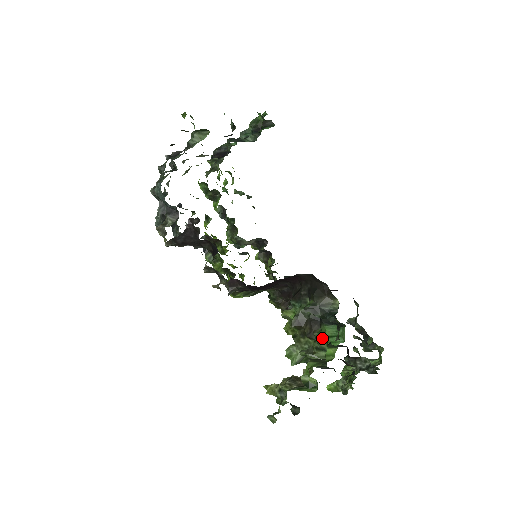
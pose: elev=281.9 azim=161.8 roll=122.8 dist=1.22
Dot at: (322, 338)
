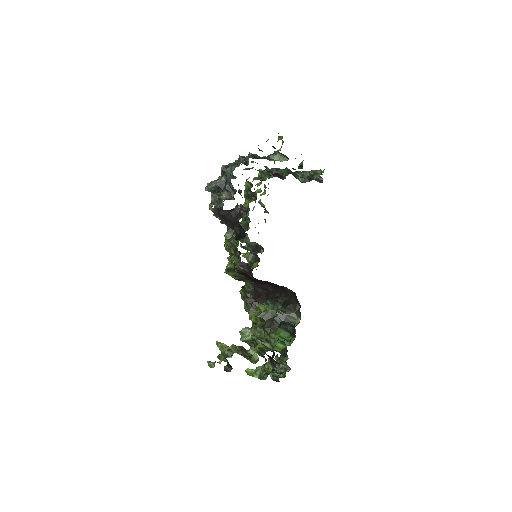
Dot at: (275, 335)
